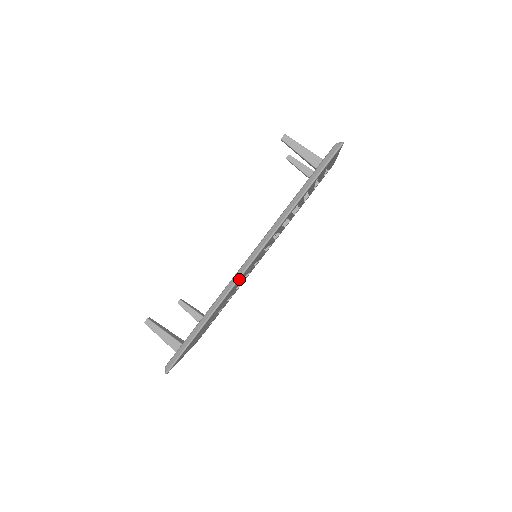
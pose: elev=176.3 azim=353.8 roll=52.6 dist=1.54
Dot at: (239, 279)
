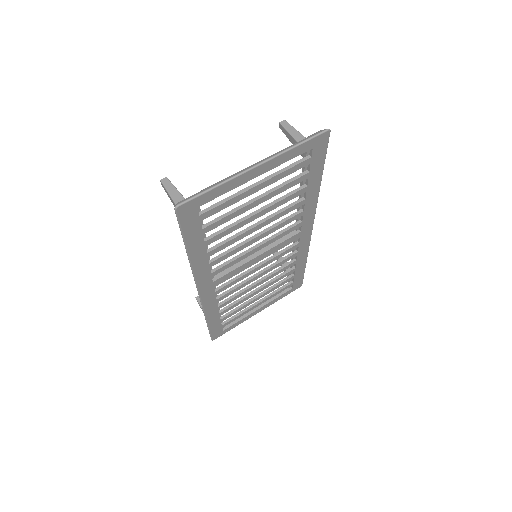
Dot at: (202, 300)
